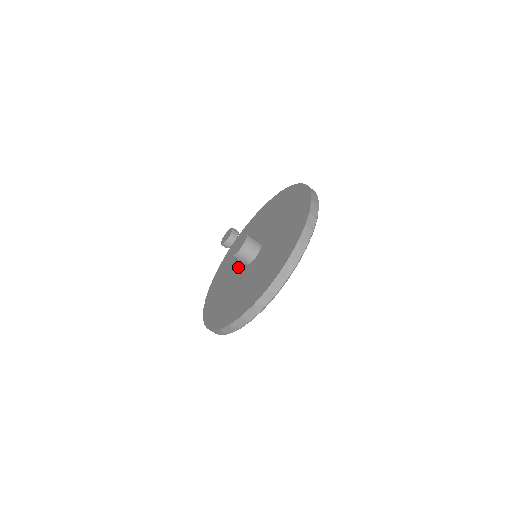
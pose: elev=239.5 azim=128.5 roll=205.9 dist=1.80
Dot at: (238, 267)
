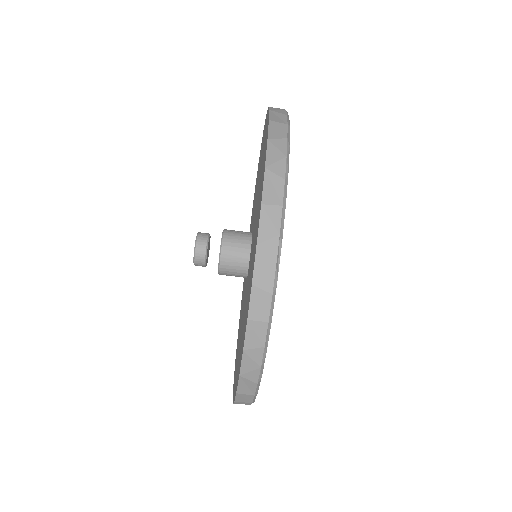
Dot at: occluded
